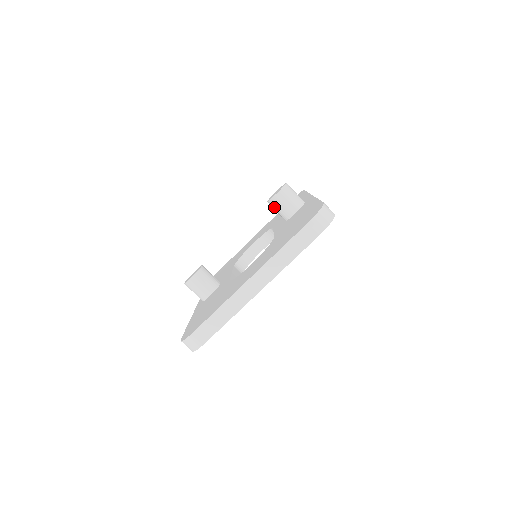
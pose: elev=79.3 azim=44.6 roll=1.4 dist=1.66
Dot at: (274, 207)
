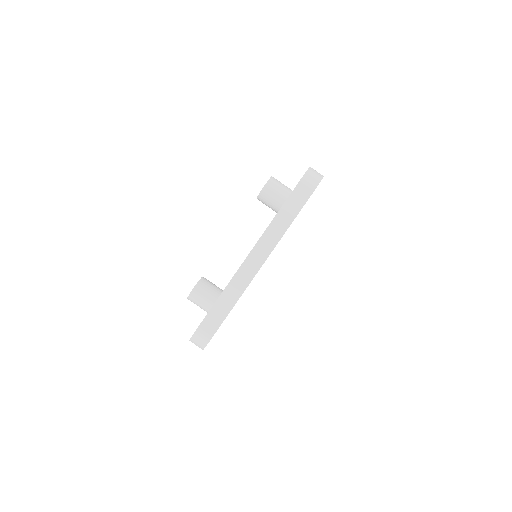
Dot at: (264, 201)
